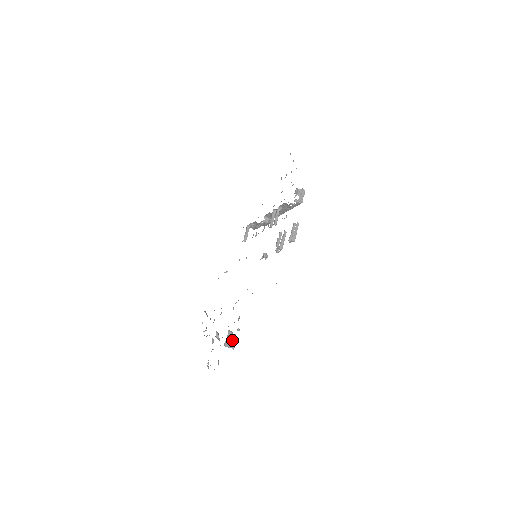
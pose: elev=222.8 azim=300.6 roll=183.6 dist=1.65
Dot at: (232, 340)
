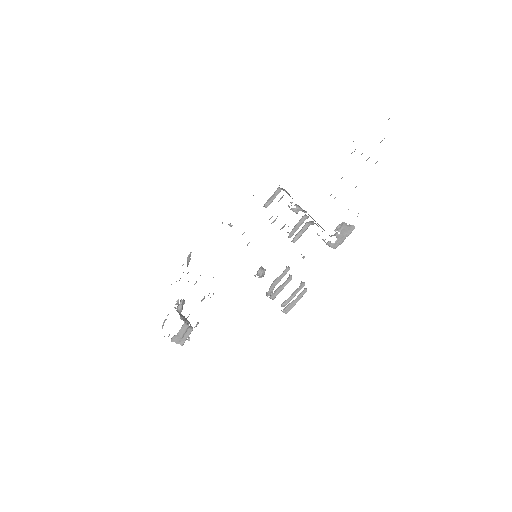
Dot at: (184, 335)
